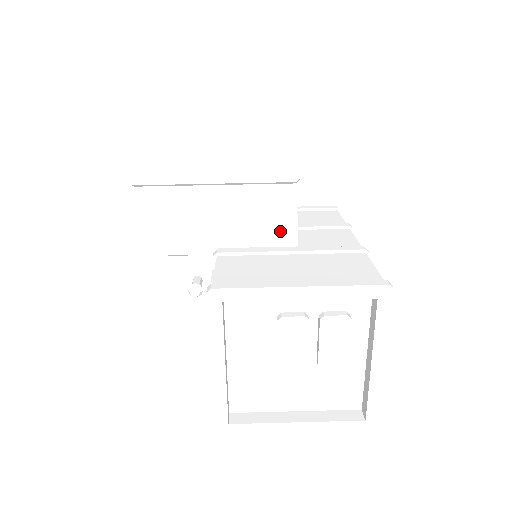
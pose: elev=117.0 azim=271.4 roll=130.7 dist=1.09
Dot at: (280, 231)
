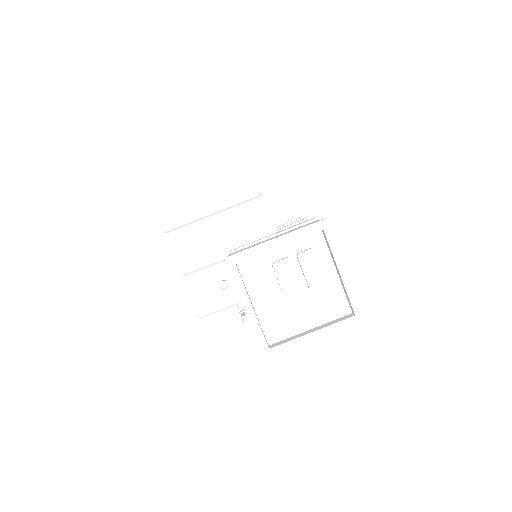
Dot at: (263, 230)
